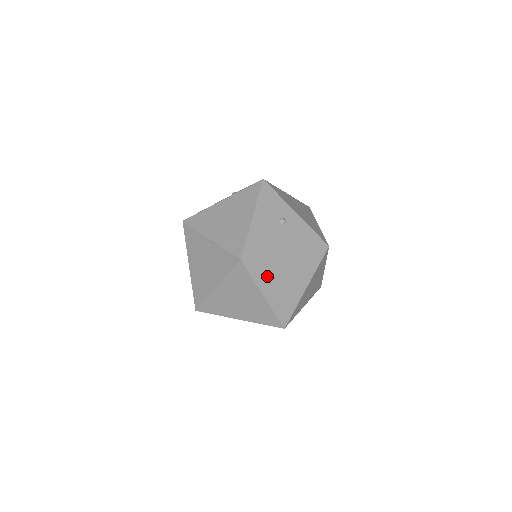
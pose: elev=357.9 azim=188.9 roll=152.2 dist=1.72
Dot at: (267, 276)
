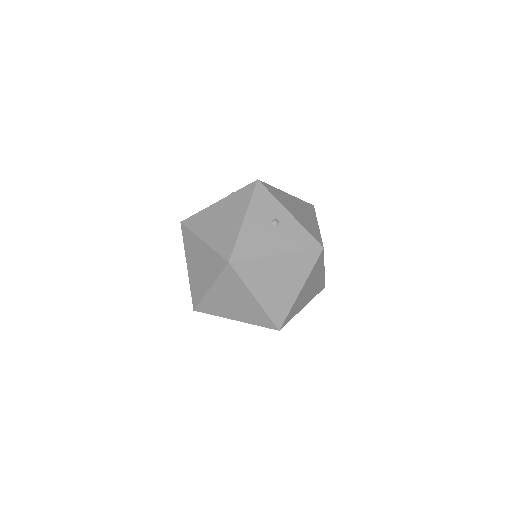
Dot at: (258, 278)
